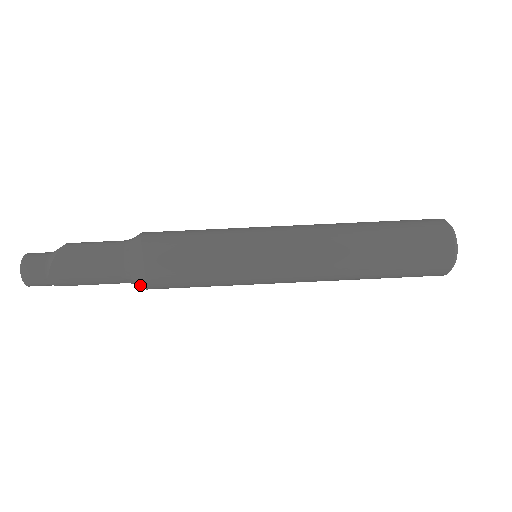
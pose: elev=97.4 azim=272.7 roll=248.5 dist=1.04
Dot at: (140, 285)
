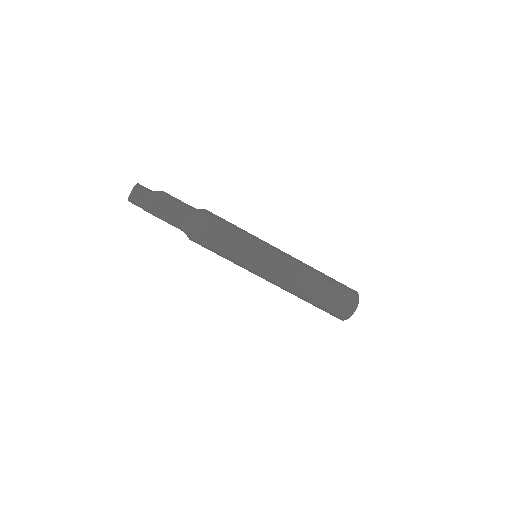
Dot at: (189, 235)
